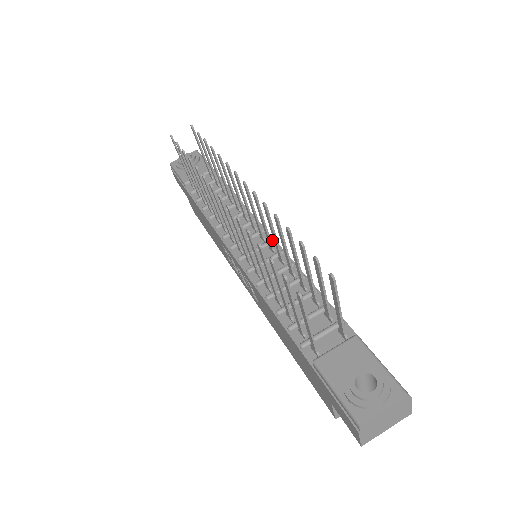
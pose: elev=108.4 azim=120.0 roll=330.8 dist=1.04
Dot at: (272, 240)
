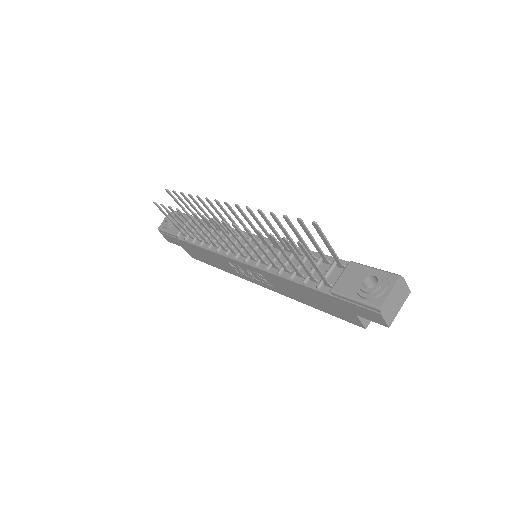
Dot at: occluded
